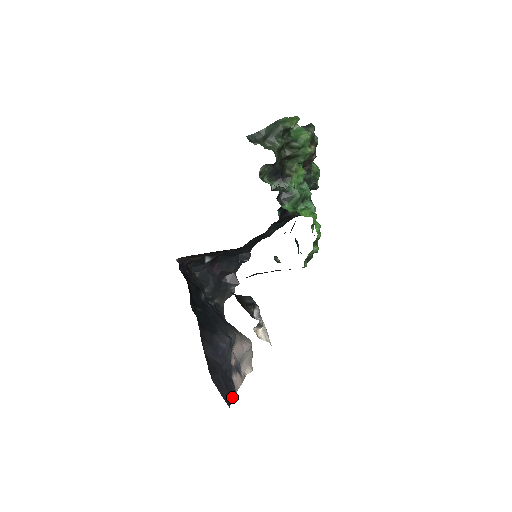
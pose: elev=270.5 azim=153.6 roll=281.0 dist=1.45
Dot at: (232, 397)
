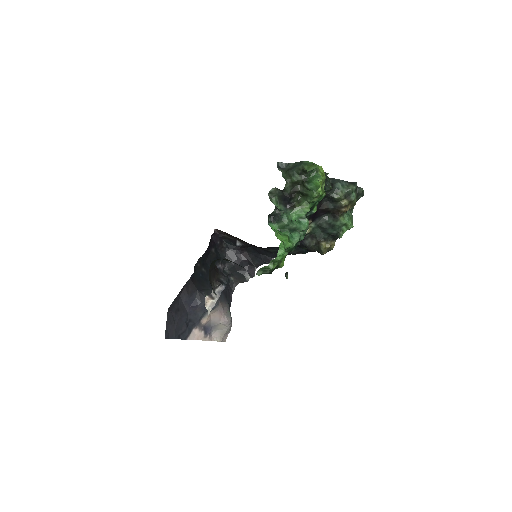
Dot at: (178, 337)
